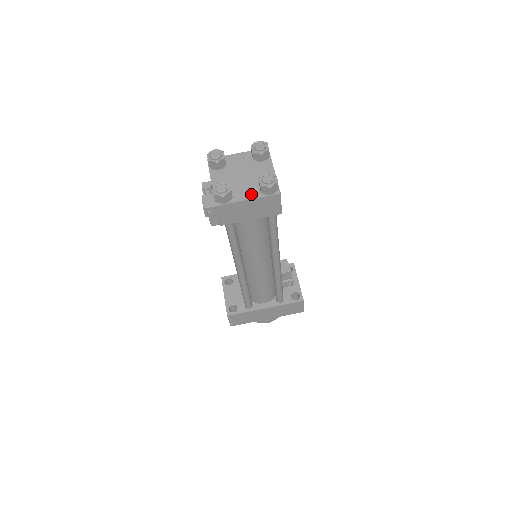
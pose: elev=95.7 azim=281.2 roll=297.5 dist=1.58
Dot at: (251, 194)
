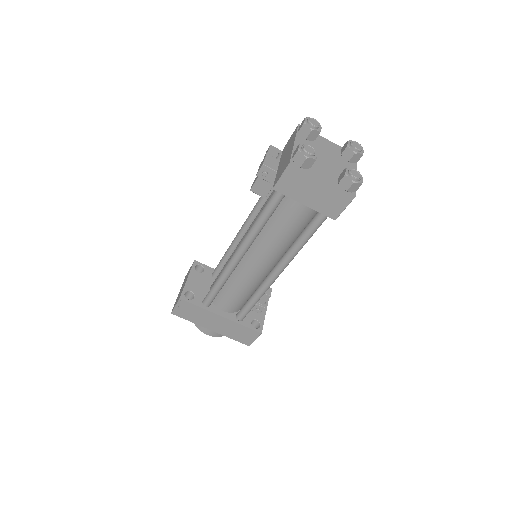
Dot at: (328, 178)
